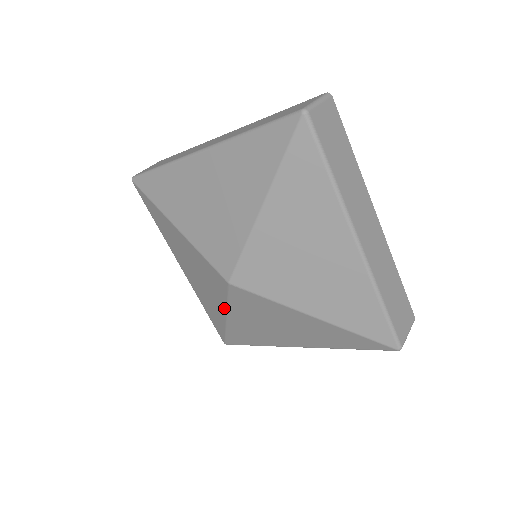
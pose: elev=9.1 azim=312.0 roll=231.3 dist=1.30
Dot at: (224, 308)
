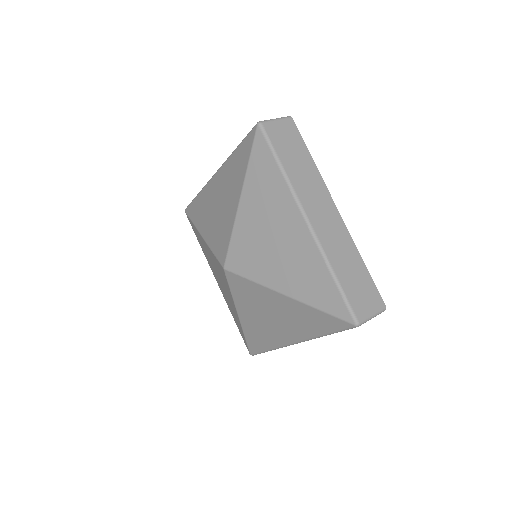
Dot at: (233, 303)
